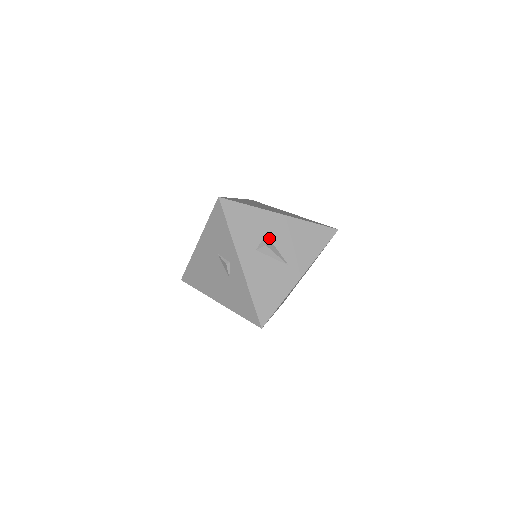
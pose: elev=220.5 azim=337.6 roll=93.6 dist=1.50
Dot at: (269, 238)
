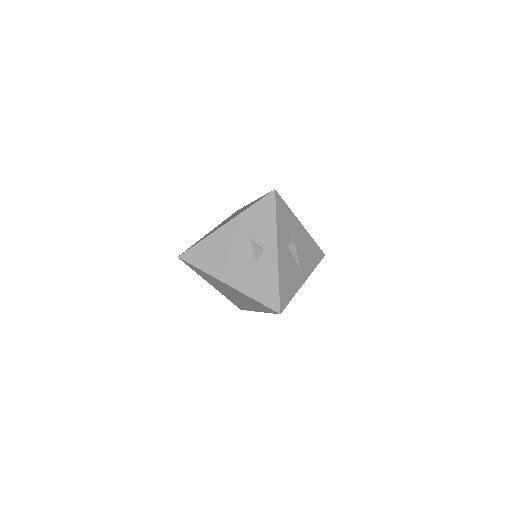
Dot at: (294, 240)
